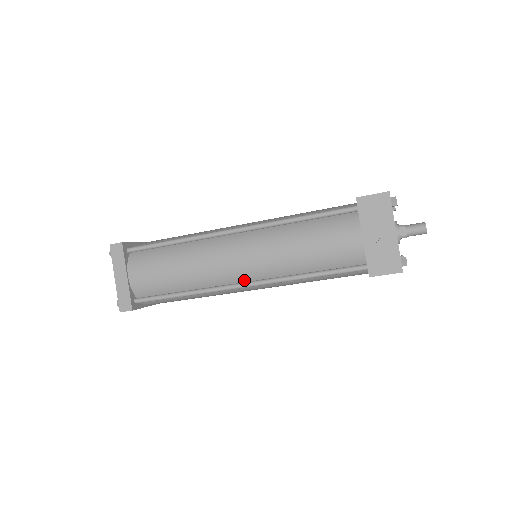
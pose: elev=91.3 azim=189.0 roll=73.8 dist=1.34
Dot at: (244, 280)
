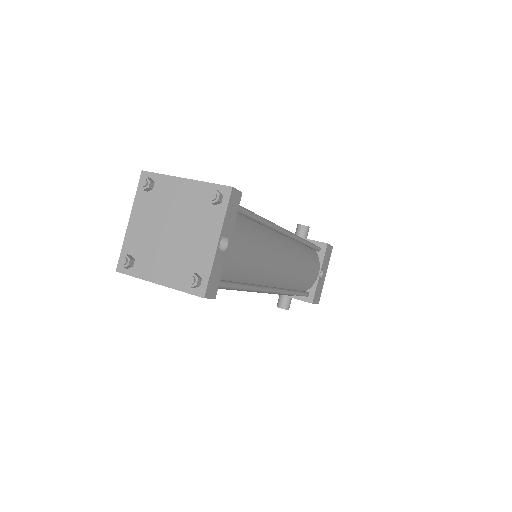
Dot at: occluded
